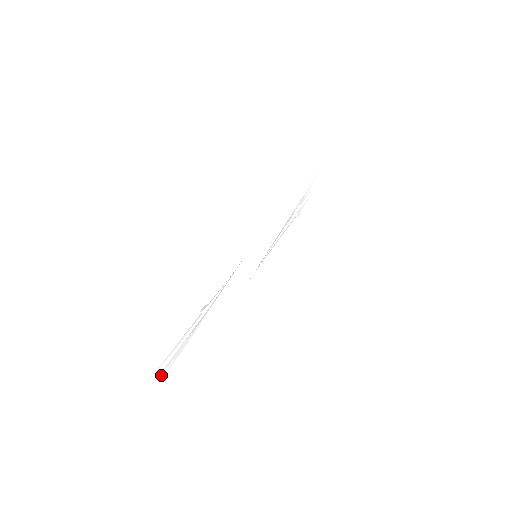
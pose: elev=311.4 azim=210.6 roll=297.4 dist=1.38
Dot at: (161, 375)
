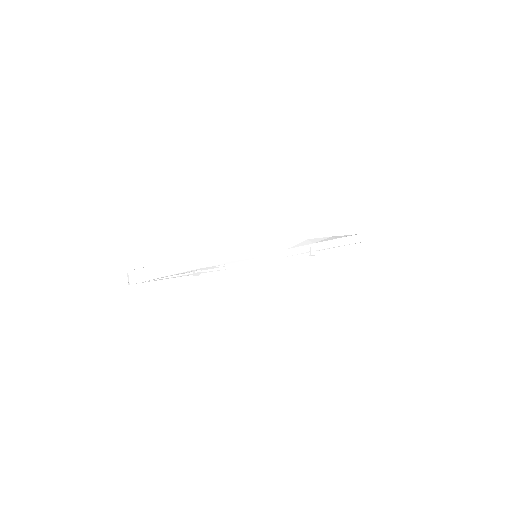
Dot at: occluded
